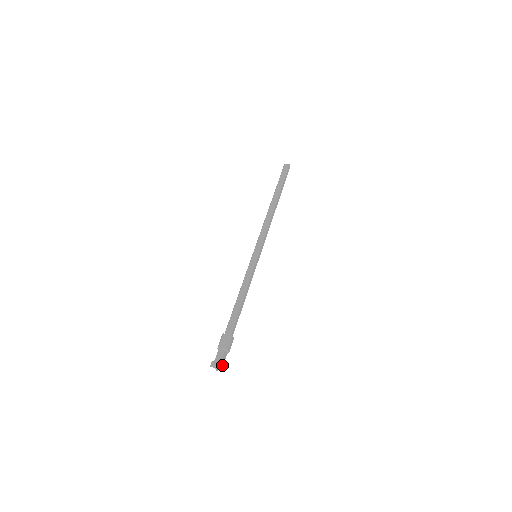
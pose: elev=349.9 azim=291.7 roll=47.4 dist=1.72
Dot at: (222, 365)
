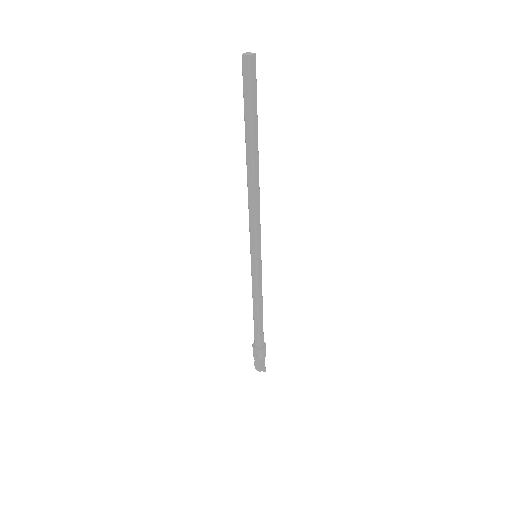
Dot at: (263, 370)
